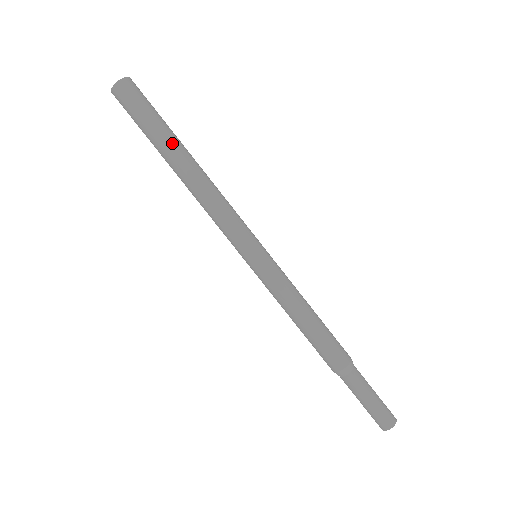
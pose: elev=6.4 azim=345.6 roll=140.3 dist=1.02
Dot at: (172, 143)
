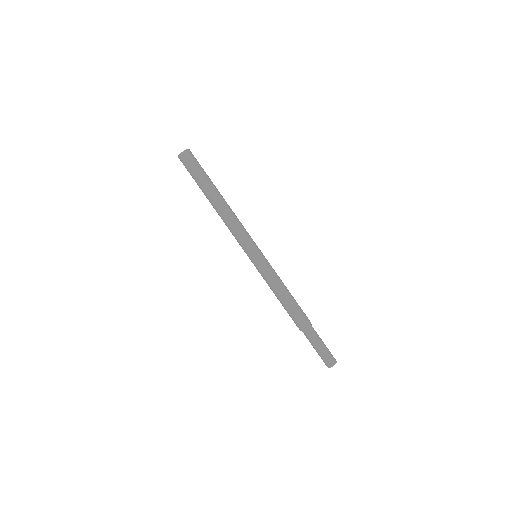
Dot at: (214, 186)
